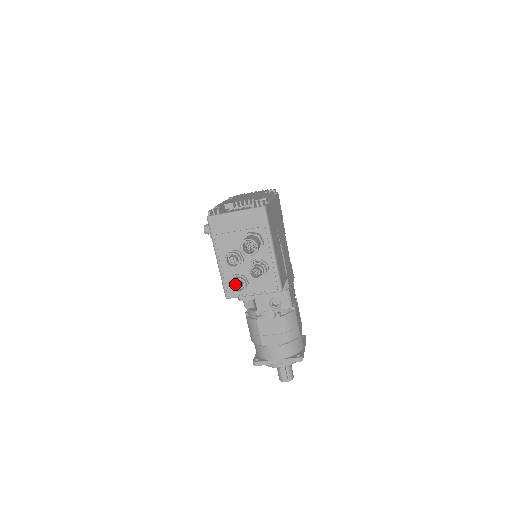
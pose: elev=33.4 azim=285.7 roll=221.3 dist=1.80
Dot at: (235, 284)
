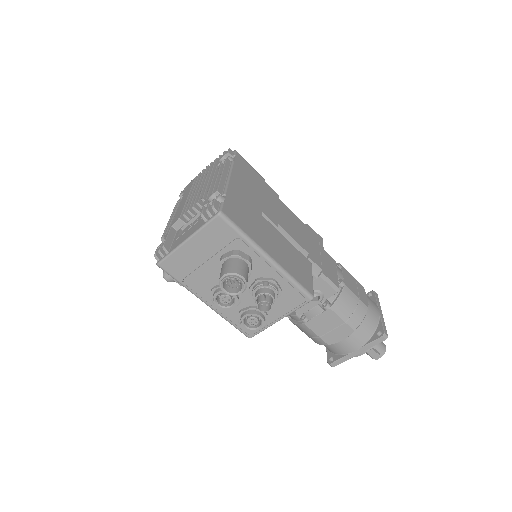
Dot at: (248, 322)
